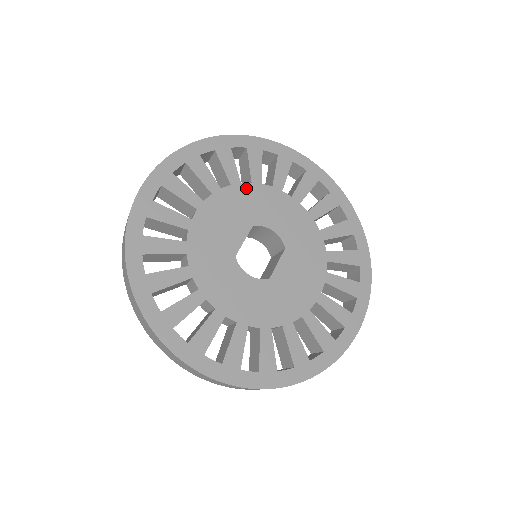
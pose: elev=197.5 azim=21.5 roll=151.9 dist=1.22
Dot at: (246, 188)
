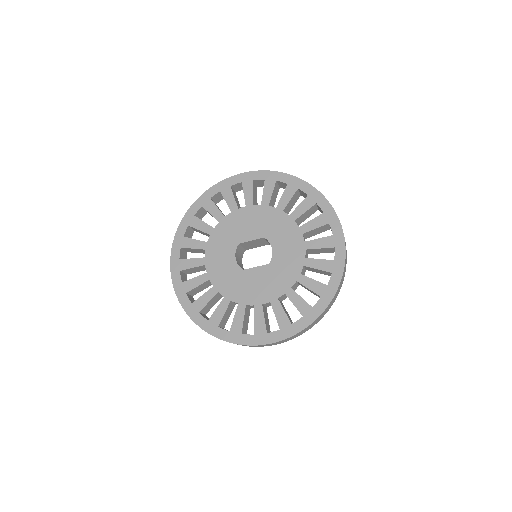
Dot at: (283, 216)
